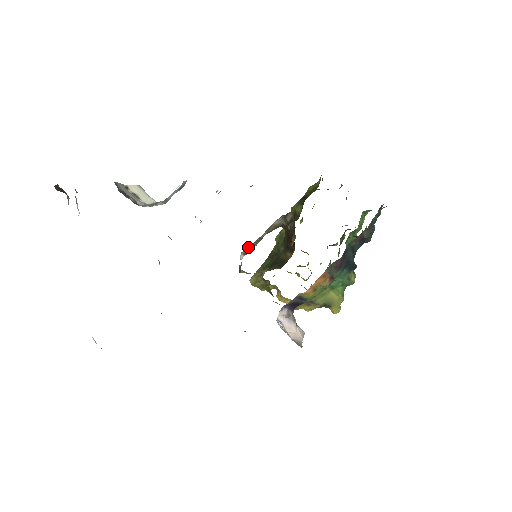
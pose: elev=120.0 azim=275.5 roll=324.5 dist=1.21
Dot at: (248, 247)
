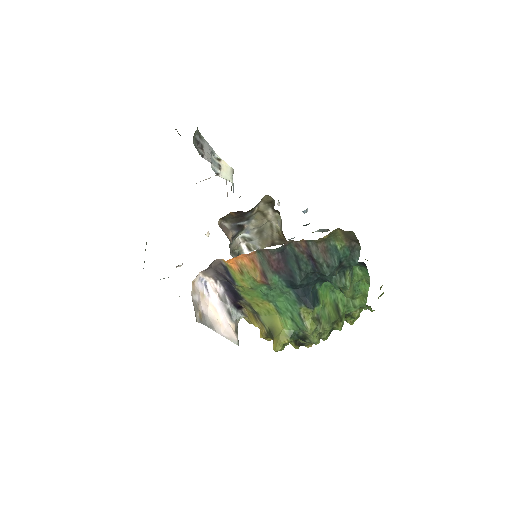
Dot at: (251, 239)
